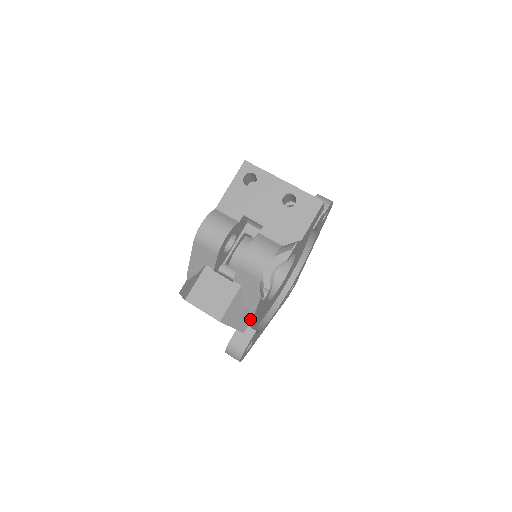
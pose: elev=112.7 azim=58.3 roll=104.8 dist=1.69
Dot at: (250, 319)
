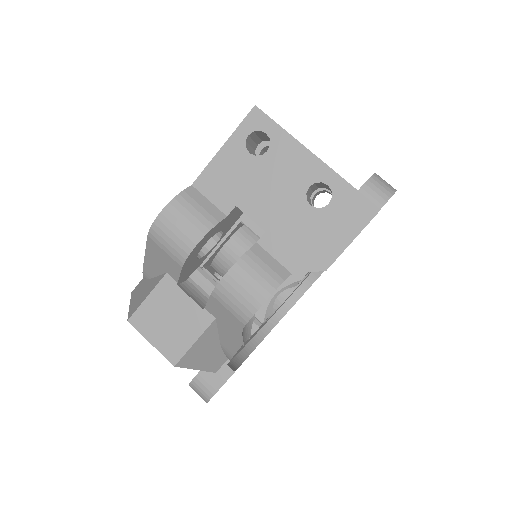
Dot at: (227, 357)
